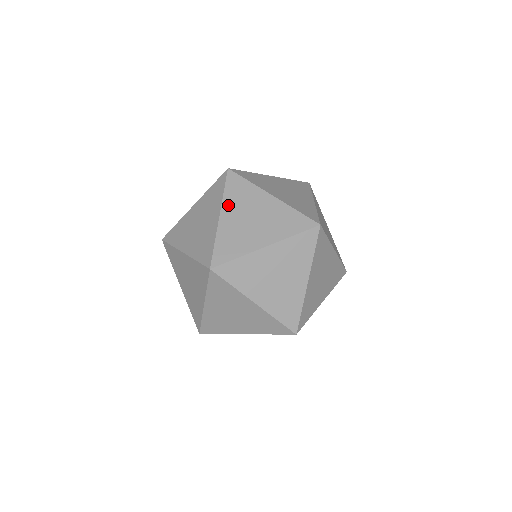
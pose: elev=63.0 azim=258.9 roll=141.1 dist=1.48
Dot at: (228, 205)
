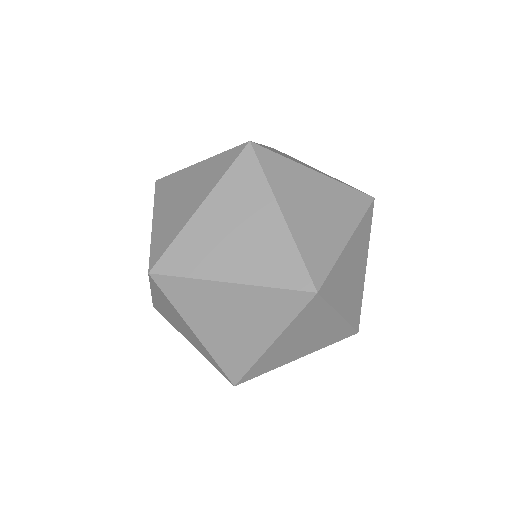
Dot at: (192, 318)
